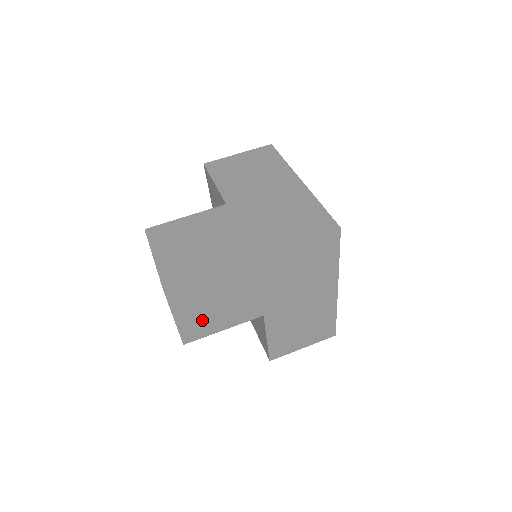
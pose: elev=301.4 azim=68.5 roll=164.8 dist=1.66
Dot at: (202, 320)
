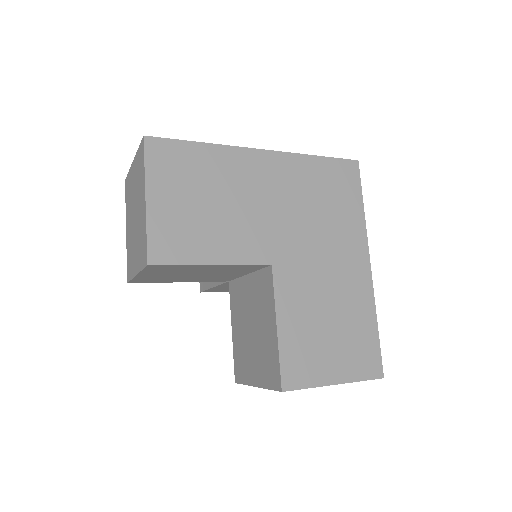
Dot at: (184, 225)
